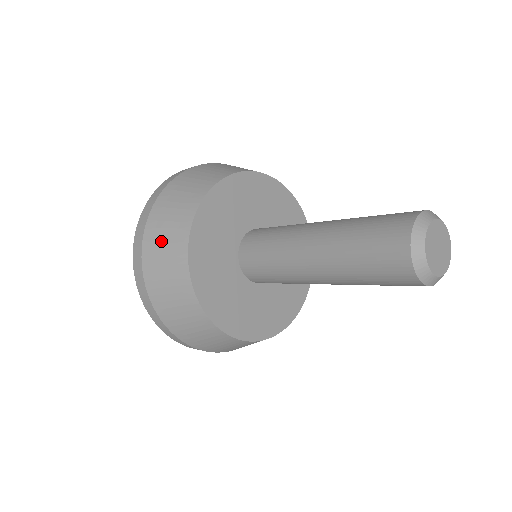
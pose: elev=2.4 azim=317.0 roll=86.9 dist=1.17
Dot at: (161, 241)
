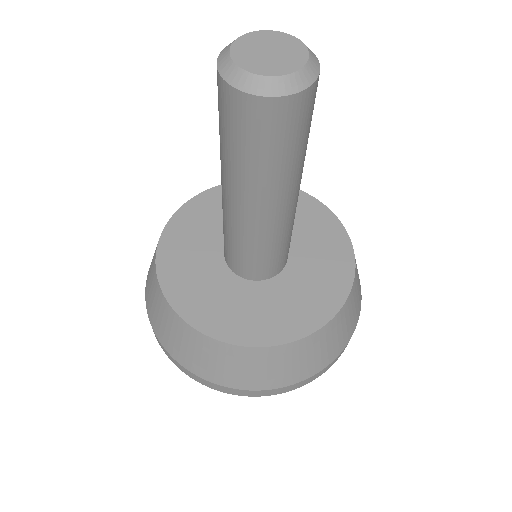
Dot at: (150, 269)
